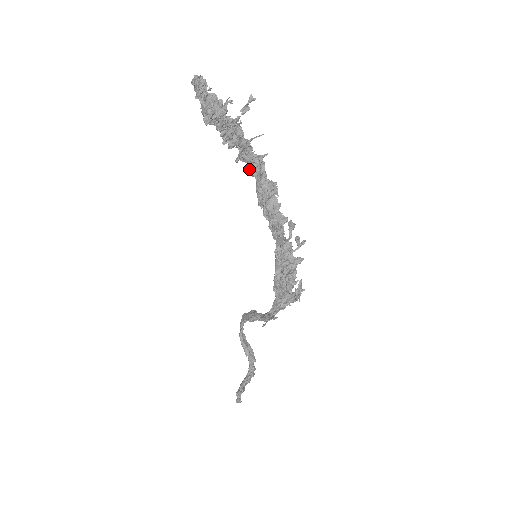
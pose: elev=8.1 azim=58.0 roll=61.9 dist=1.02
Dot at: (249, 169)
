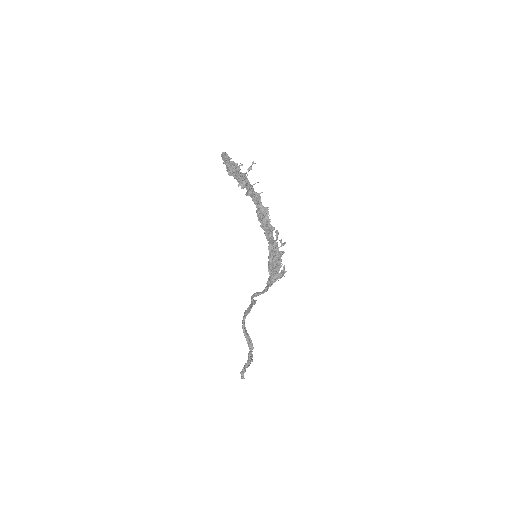
Dot at: (253, 200)
